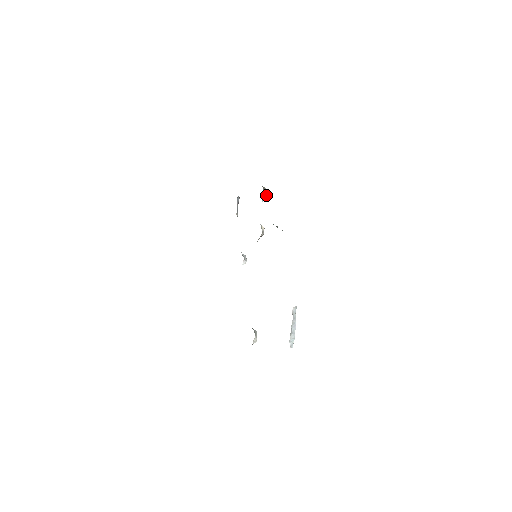
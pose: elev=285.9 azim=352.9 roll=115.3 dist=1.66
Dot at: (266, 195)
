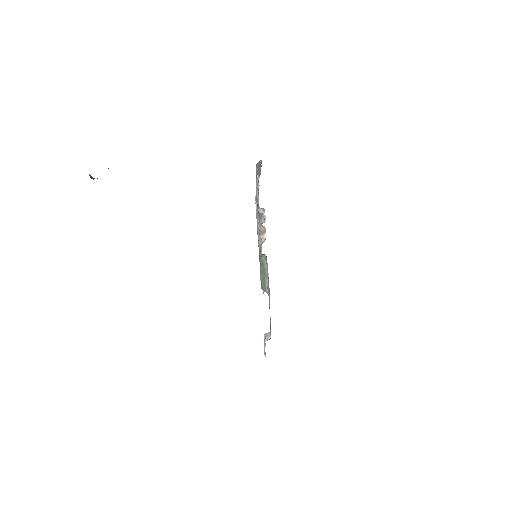
Dot at: (263, 222)
